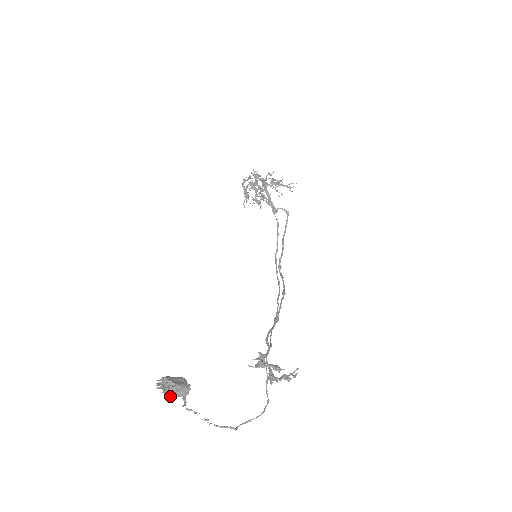
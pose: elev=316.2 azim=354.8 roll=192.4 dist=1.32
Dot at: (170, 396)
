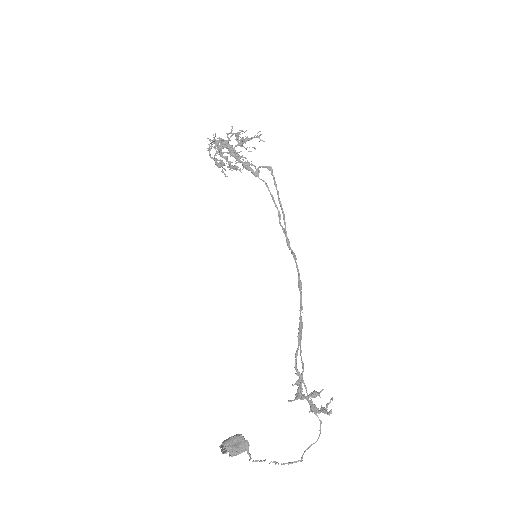
Dot at: (236, 455)
